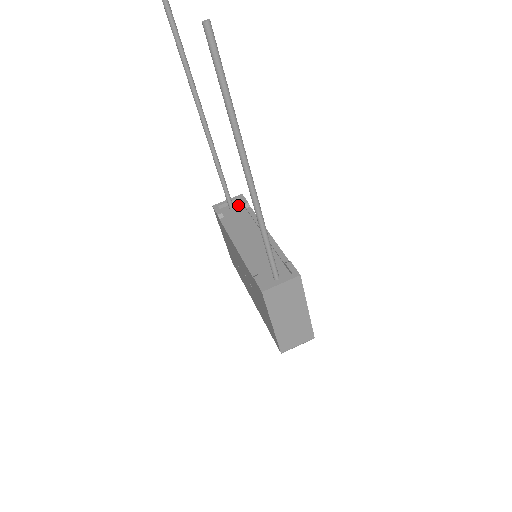
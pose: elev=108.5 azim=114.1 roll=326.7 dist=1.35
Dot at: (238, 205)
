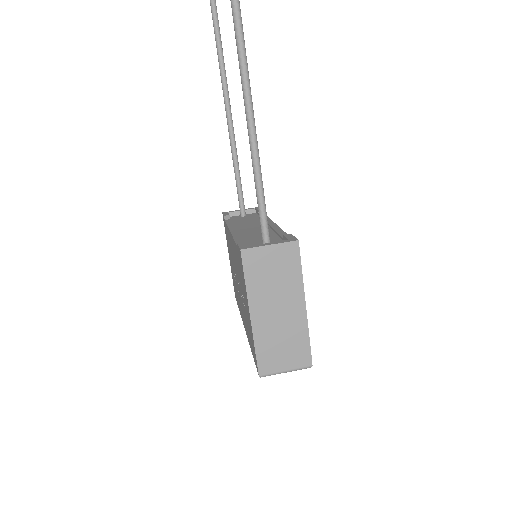
Dot at: (252, 214)
